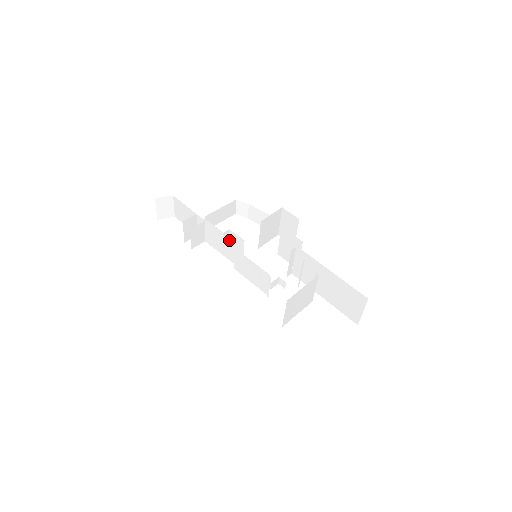
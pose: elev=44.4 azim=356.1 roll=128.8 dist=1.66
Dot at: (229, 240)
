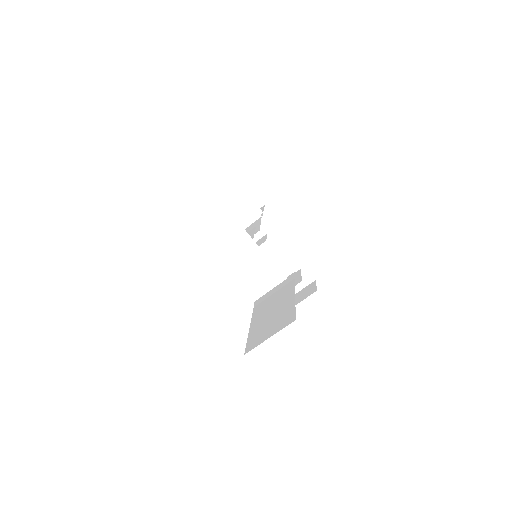
Dot at: (259, 227)
